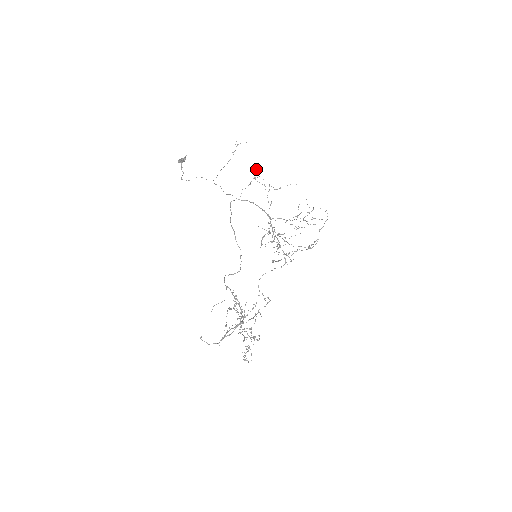
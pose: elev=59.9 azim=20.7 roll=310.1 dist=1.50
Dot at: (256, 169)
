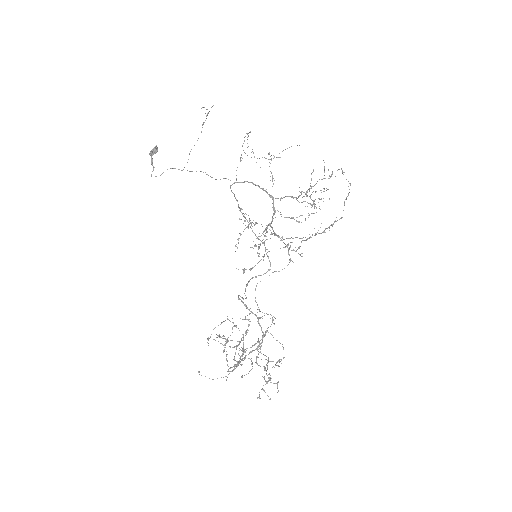
Dot at: (247, 137)
